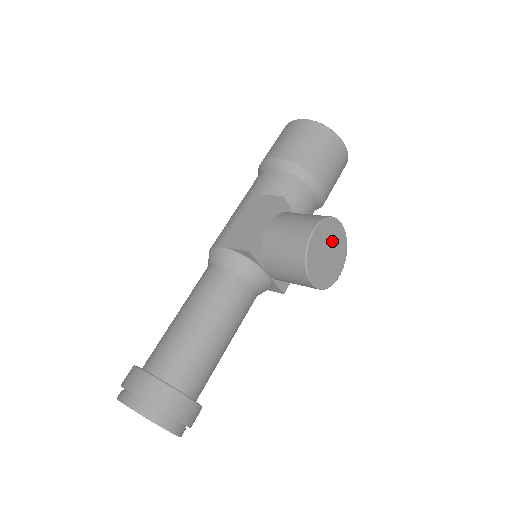
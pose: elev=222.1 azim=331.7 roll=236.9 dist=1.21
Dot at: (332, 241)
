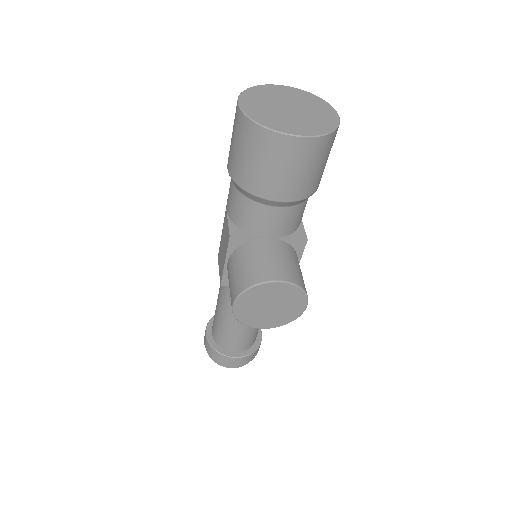
Dot at: (269, 298)
